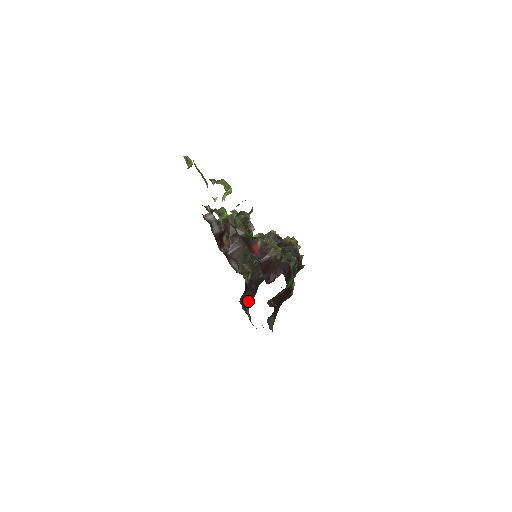
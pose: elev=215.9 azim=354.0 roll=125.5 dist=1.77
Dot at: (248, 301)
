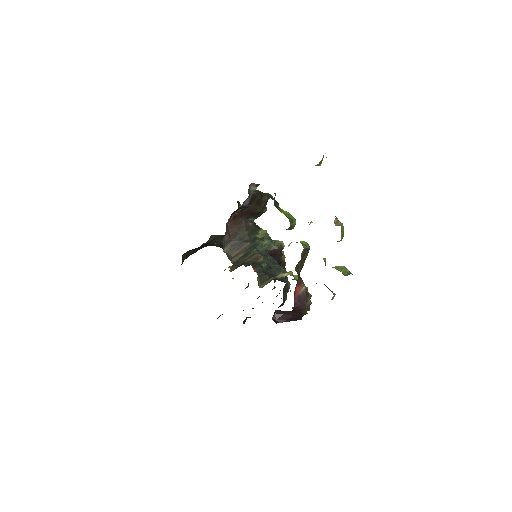
Dot at: (187, 256)
